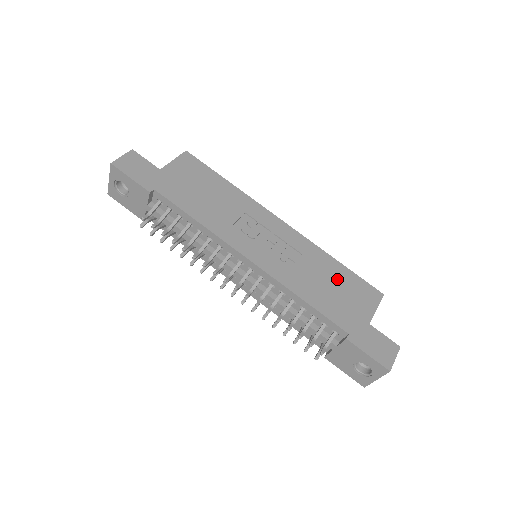
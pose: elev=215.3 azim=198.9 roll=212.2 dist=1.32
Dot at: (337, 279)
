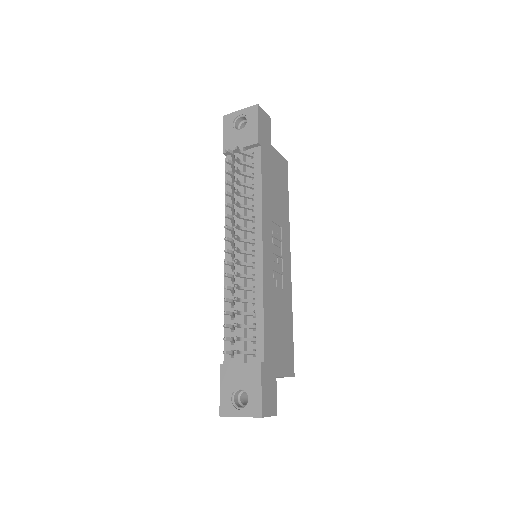
Dot at: (285, 329)
